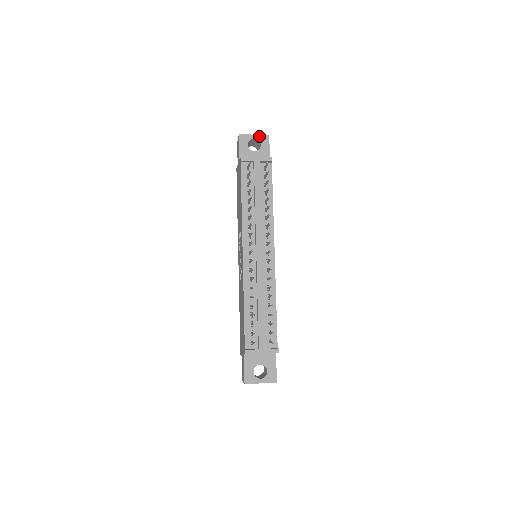
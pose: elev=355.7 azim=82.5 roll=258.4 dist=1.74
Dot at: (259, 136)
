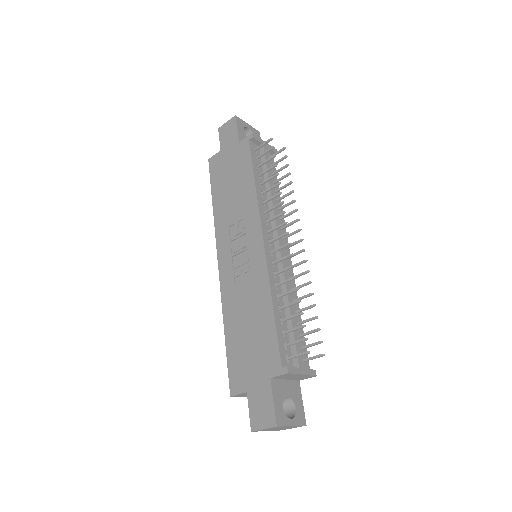
Dot at: (252, 128)
